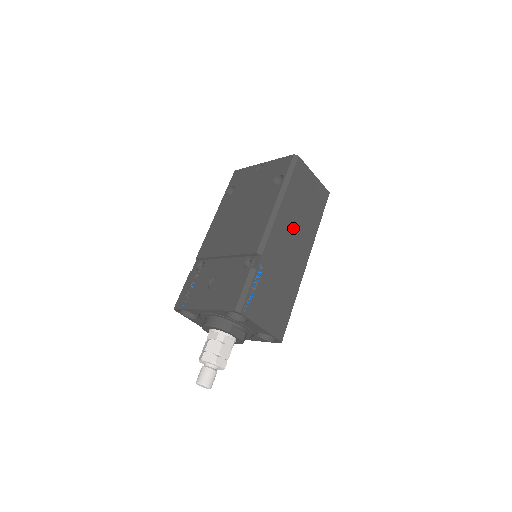
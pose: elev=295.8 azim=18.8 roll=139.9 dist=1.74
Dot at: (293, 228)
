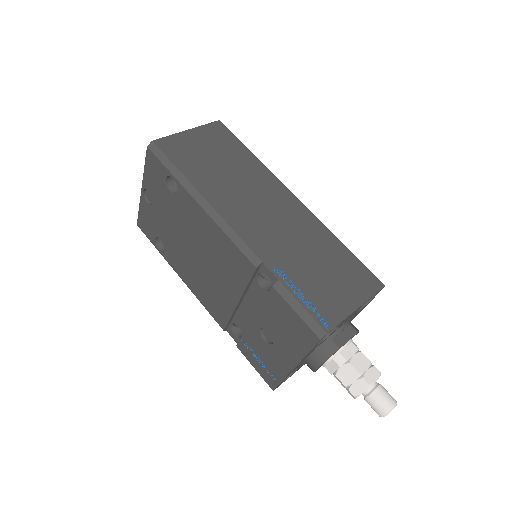
Dot at: (244, 197)
